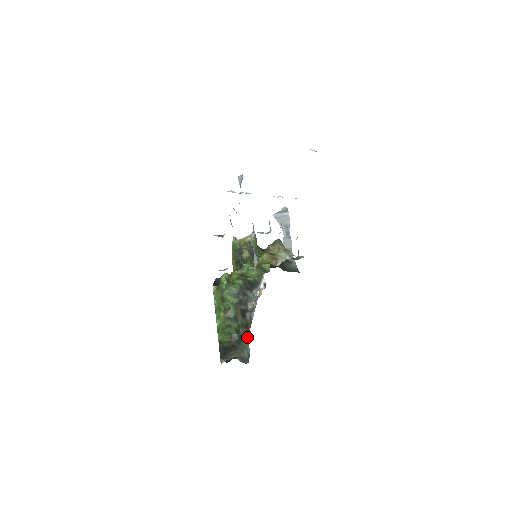
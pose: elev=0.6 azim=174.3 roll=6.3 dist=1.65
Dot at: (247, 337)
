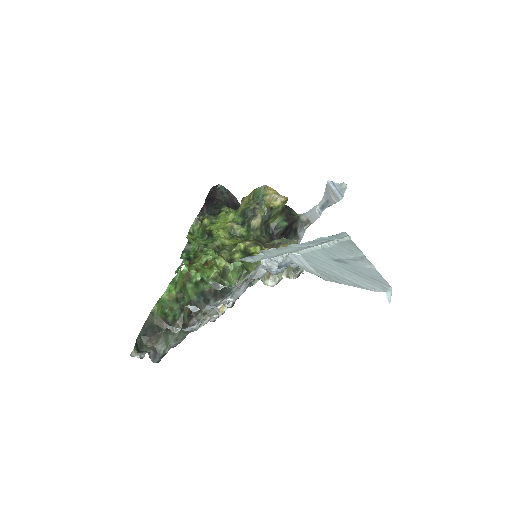
Dot at: (176, 336)
